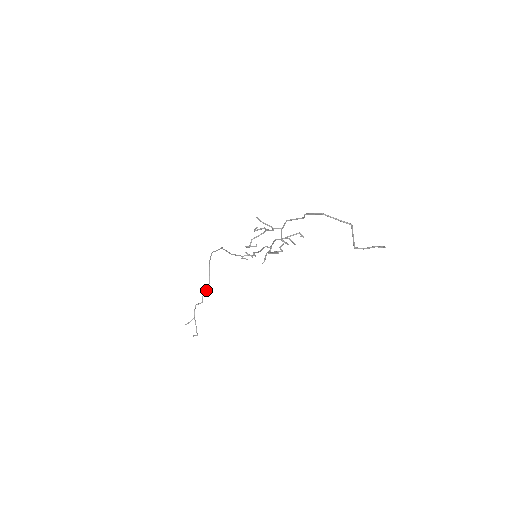
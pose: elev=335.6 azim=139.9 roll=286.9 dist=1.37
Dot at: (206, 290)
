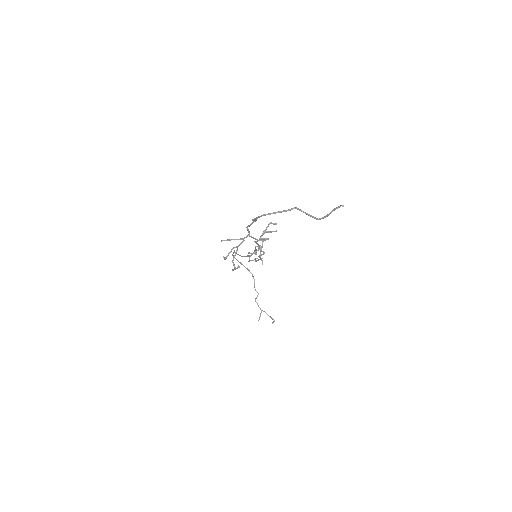
Dot at: (254, 283)
